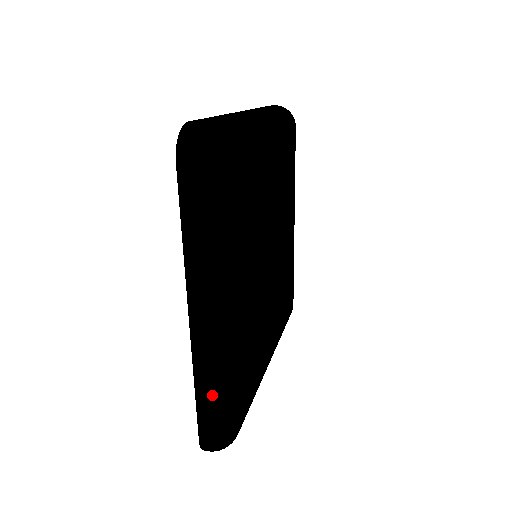
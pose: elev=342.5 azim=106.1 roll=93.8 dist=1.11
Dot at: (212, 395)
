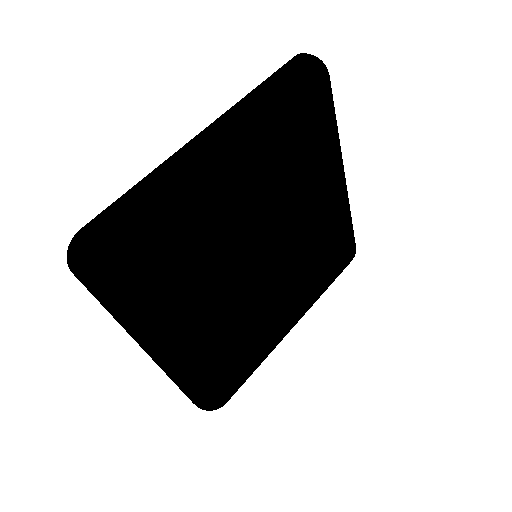
Dot at: (185, 390)
